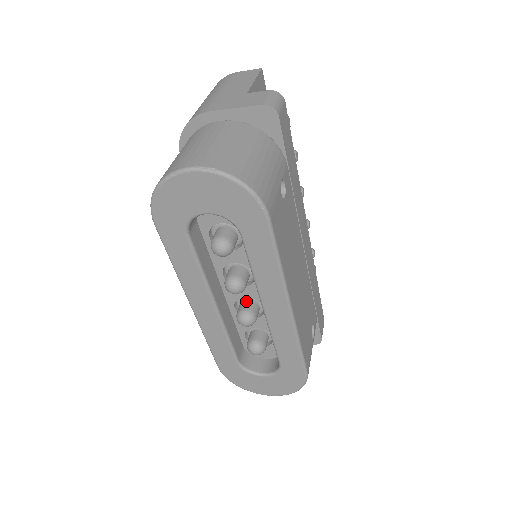
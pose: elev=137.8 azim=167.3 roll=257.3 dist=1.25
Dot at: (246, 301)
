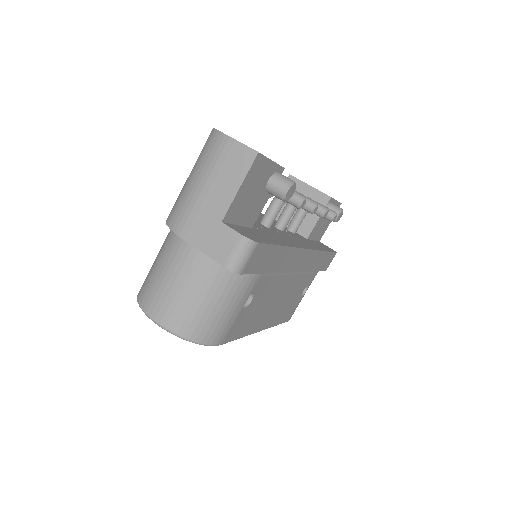
Dot at: occluded
